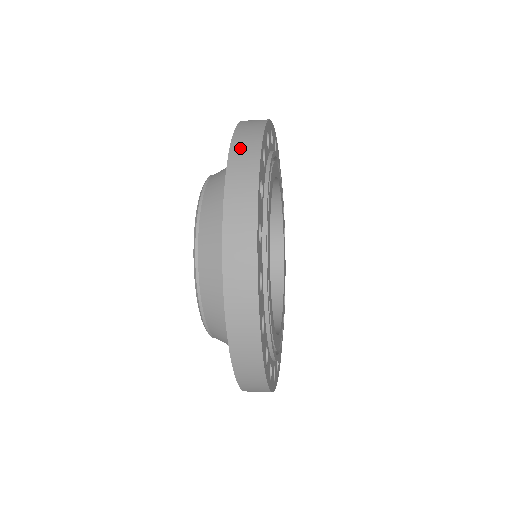
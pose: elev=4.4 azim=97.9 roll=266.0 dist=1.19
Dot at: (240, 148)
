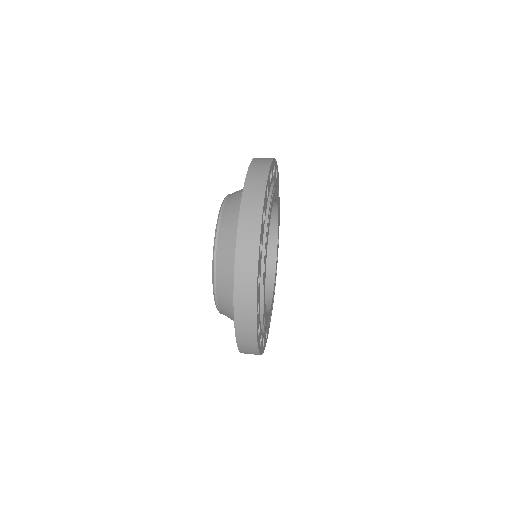
Dot at: (256, 166)
